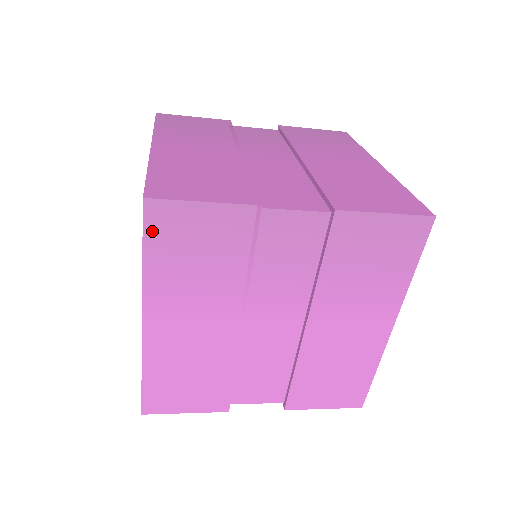
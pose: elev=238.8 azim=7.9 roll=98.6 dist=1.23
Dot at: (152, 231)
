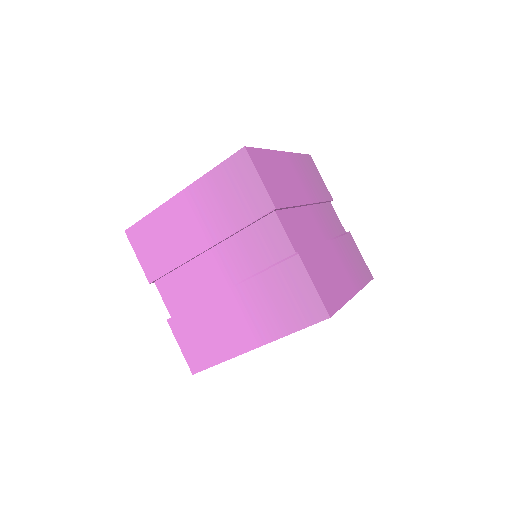
Dot at: (231, 162)
